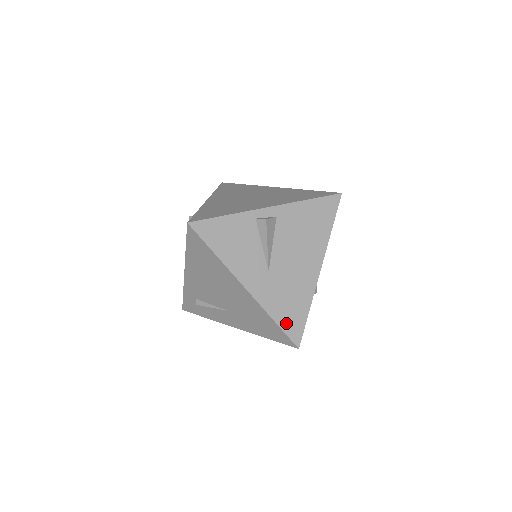
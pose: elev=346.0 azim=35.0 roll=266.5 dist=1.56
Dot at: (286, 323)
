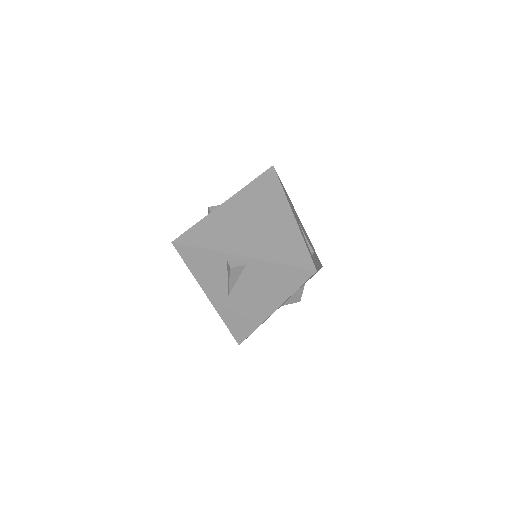
Dot at: (234, 328)
